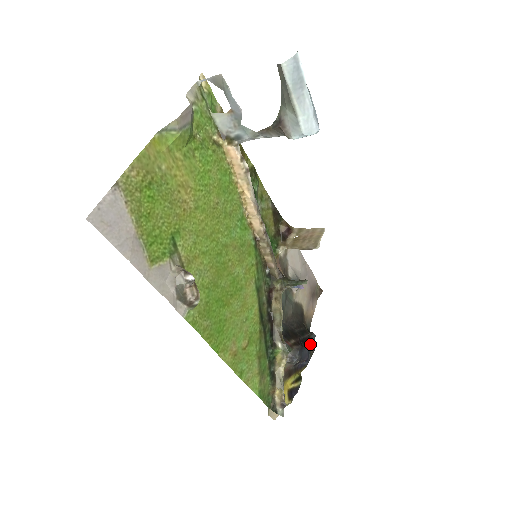
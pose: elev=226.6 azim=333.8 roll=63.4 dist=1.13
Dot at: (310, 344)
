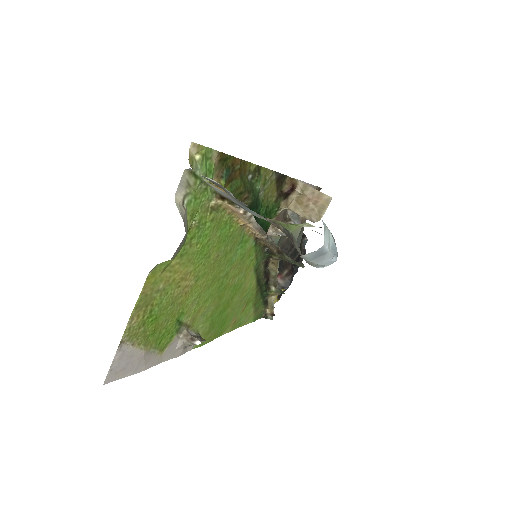
Dot at: occluded
